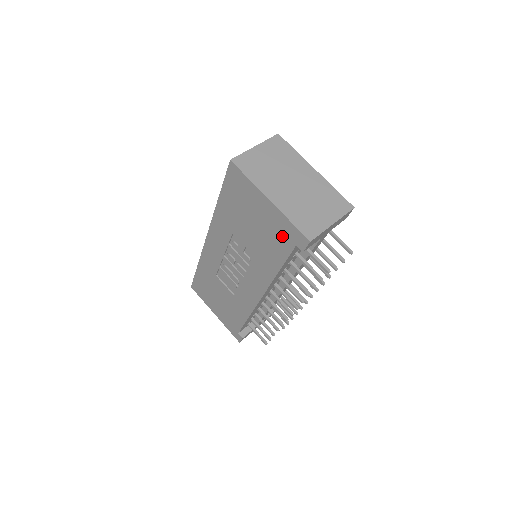
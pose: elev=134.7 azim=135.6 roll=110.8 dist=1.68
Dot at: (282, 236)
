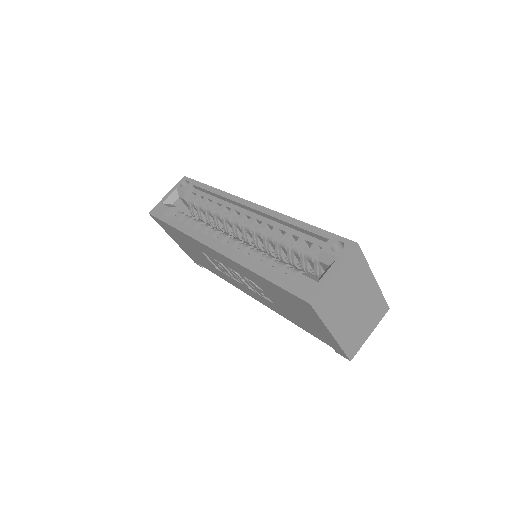
Dot at: (322, 338)
